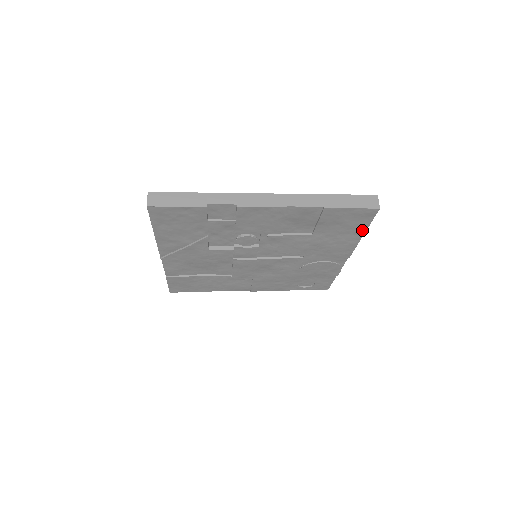
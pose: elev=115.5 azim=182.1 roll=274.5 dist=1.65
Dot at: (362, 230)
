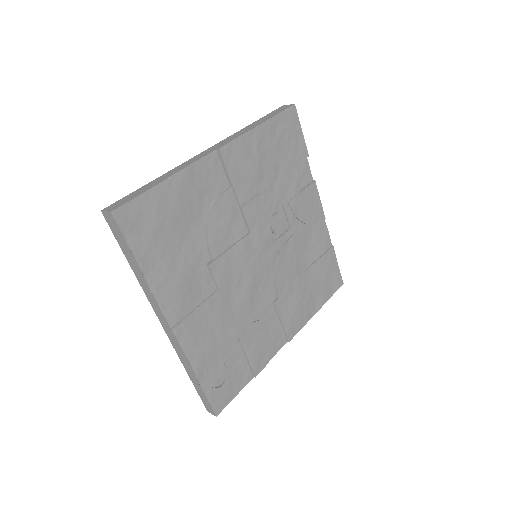
Dot at: (322, 302)
